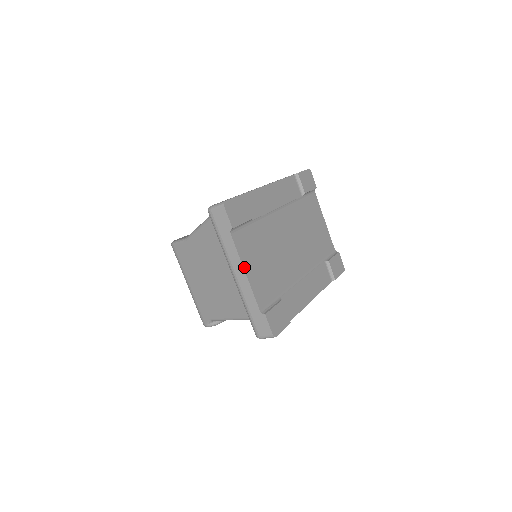
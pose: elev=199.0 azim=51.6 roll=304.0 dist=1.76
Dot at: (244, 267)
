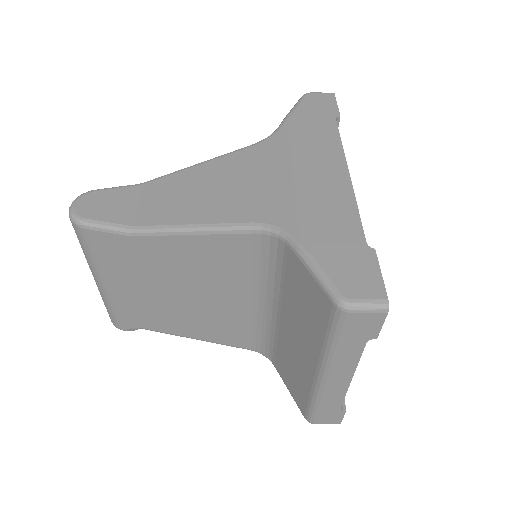
Dot at: (353, 372)
